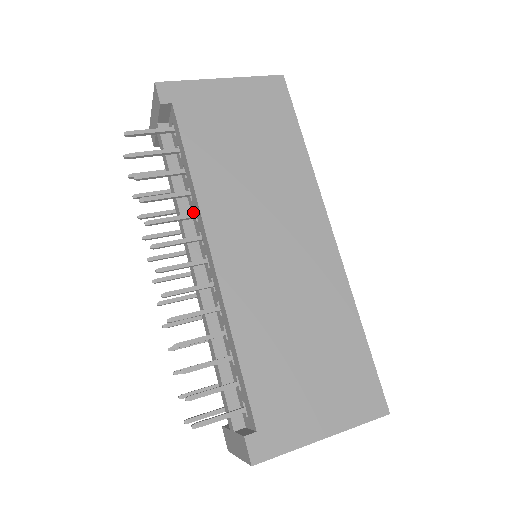
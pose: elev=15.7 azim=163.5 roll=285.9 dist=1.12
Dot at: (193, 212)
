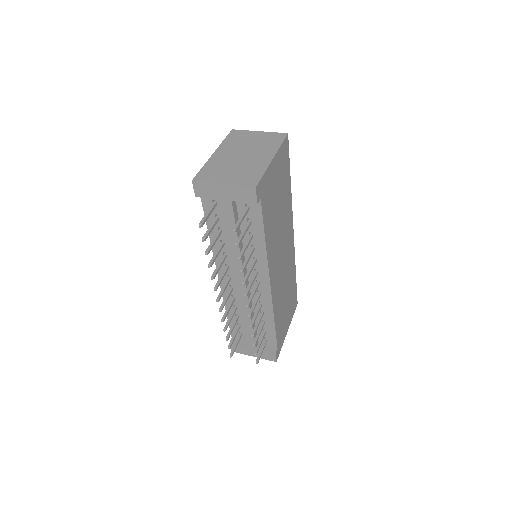
Dot at: occluded
